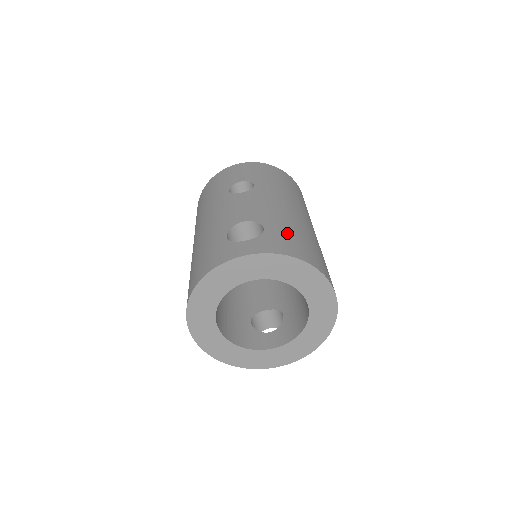
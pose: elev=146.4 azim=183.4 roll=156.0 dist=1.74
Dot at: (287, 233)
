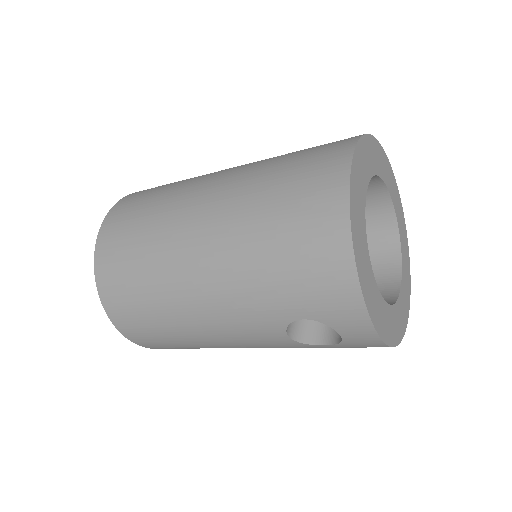
Dot at: occluded
